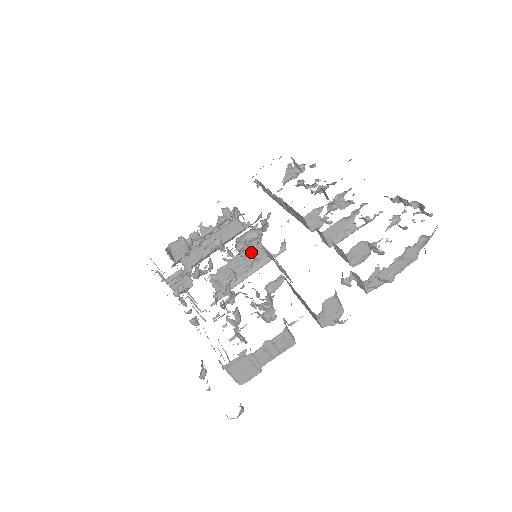
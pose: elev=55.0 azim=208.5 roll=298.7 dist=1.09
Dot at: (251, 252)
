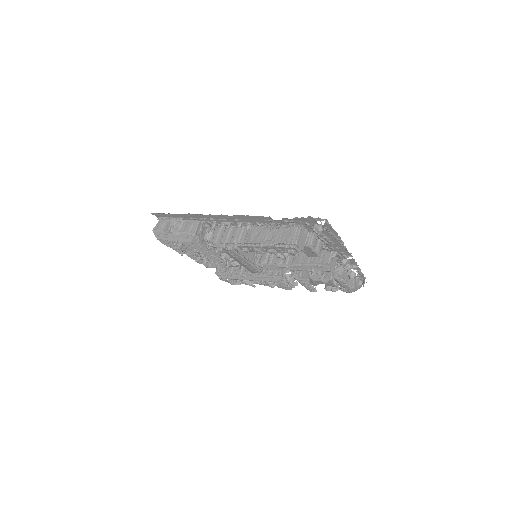
Dot at: (254, 253)
